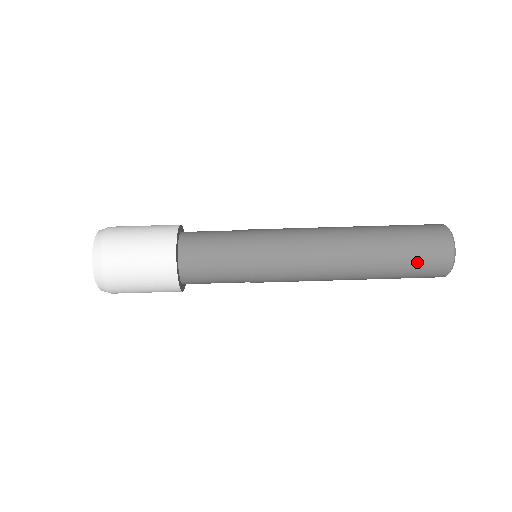
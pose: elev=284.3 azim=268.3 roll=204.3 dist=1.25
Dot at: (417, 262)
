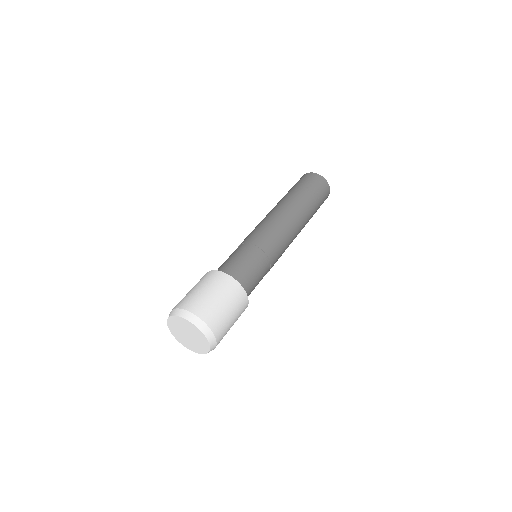
Dot at: (305, 184)
